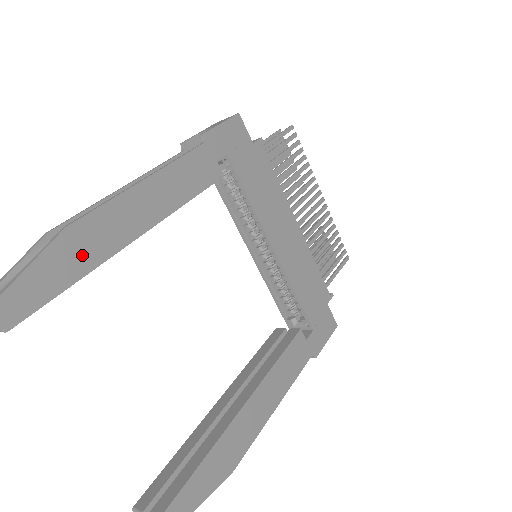
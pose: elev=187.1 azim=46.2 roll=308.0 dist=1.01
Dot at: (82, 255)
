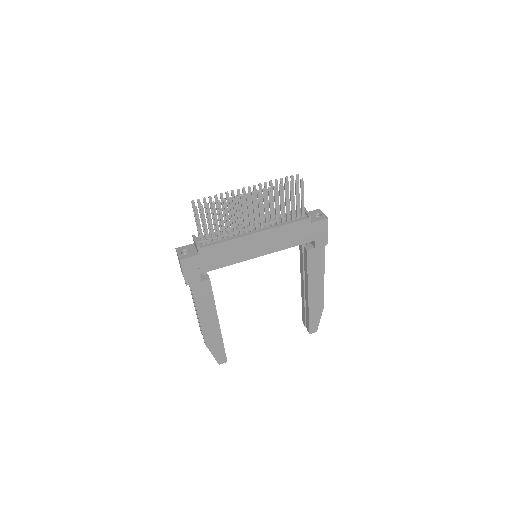
Dot at: (216, 342)
